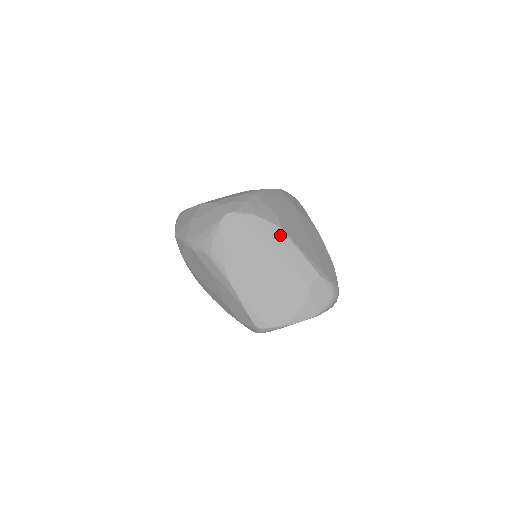
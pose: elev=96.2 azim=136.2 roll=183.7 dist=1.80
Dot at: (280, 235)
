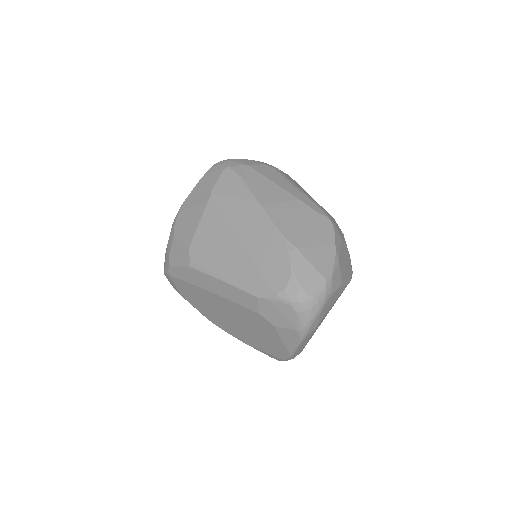
Dot at: (198, 274)
